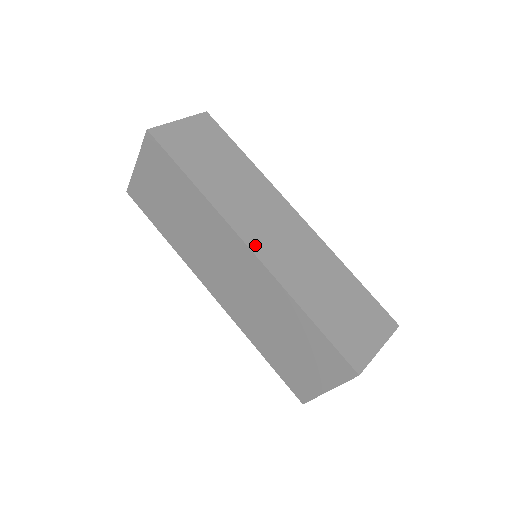
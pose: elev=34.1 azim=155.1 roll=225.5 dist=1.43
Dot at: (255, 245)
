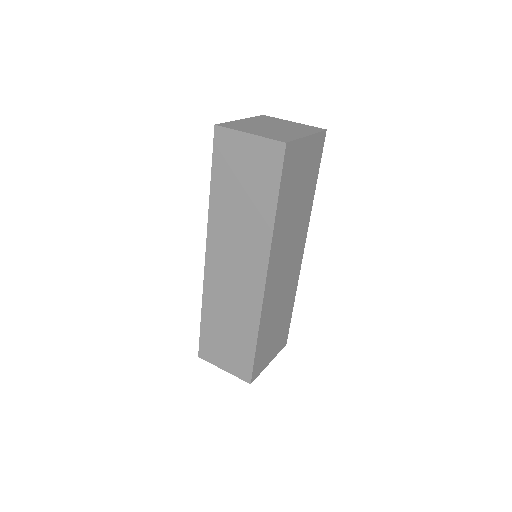
Dot at: (210, 261)
